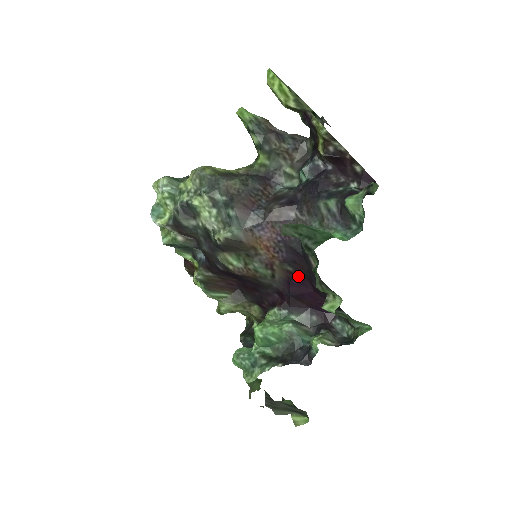
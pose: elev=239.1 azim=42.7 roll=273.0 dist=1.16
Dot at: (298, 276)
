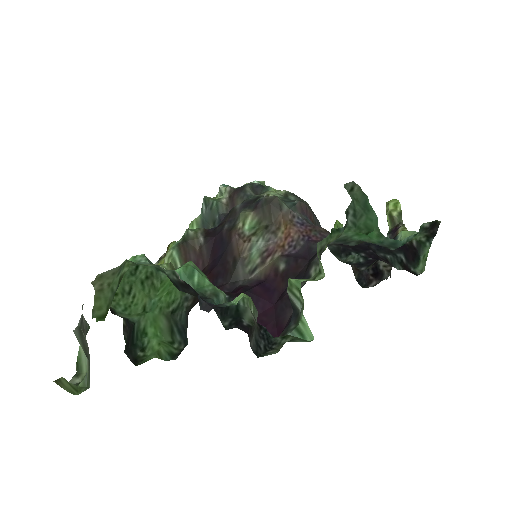
Dot at: (279, 280)
